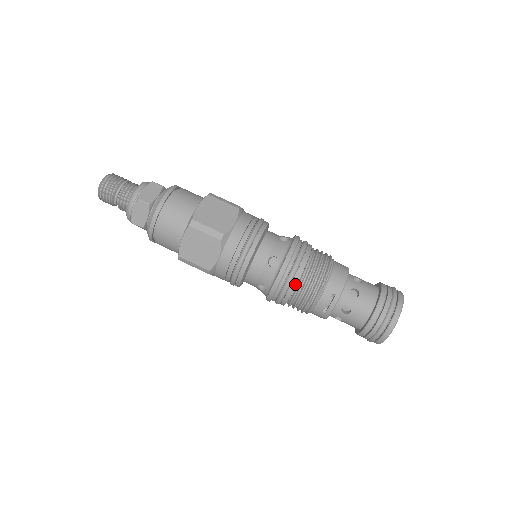
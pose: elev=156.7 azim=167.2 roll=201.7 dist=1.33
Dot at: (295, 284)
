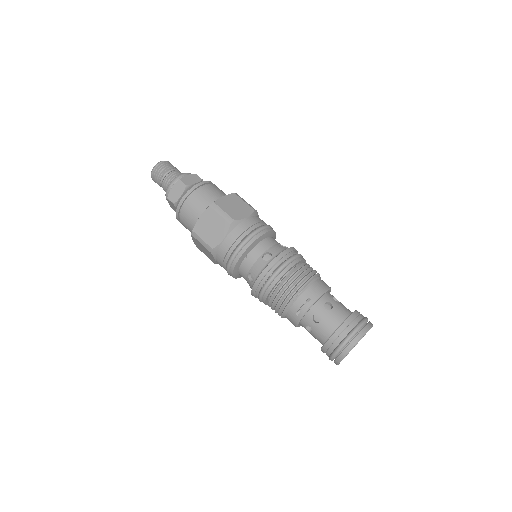
Dot at: (279, 279)
